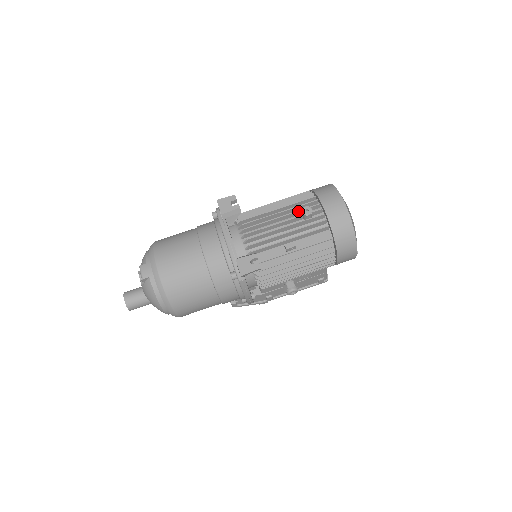
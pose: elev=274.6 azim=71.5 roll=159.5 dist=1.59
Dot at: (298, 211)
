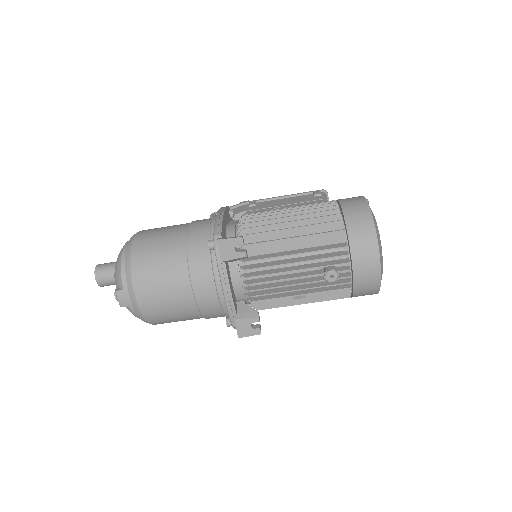
Dot at: (320, 267)
